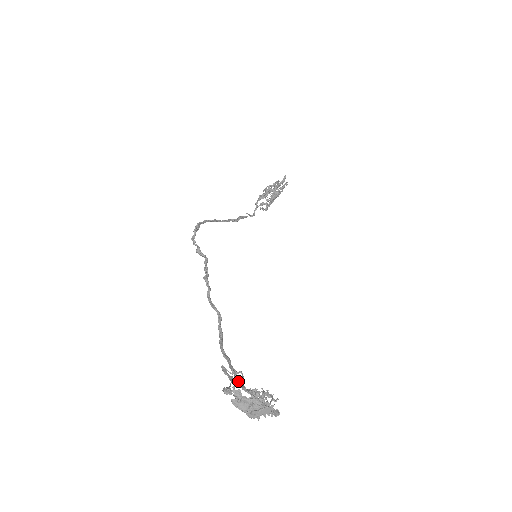
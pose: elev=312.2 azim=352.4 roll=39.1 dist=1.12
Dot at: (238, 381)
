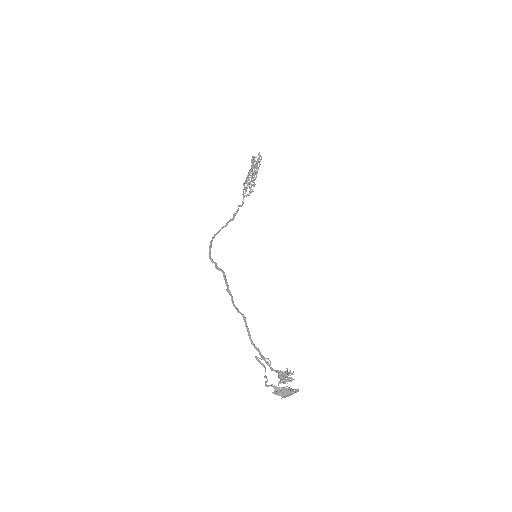
Dot at: (268, 365)
